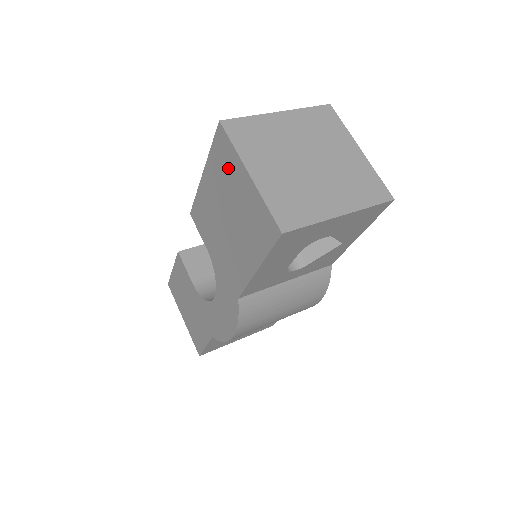
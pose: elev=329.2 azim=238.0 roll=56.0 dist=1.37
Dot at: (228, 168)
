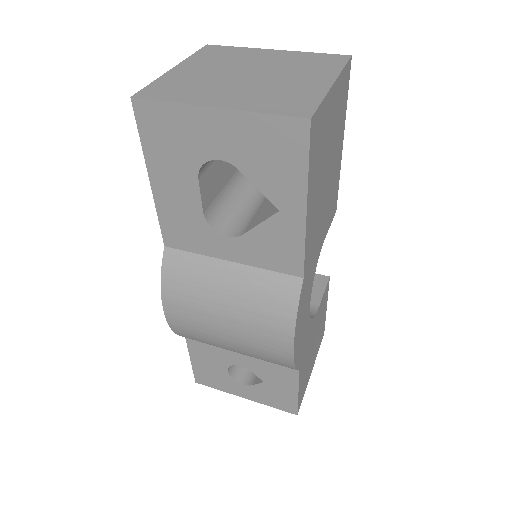
Dot at: occluded
